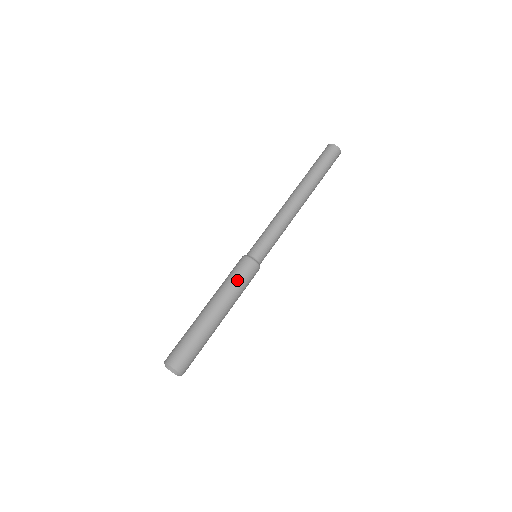
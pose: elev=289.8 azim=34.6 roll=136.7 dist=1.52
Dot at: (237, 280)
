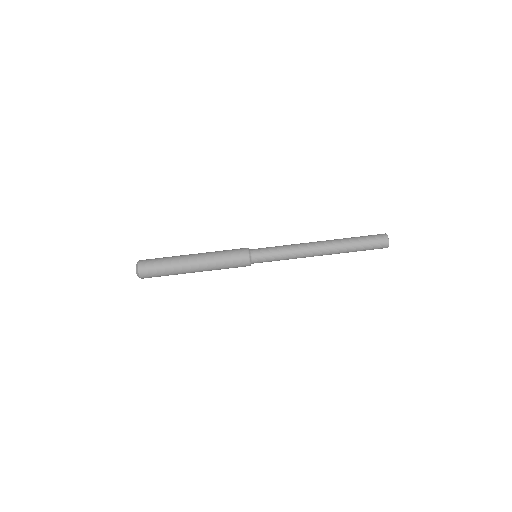
Dot at: (226, 253)
